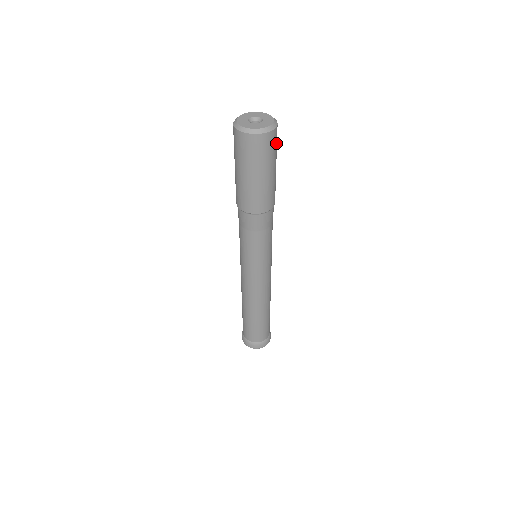
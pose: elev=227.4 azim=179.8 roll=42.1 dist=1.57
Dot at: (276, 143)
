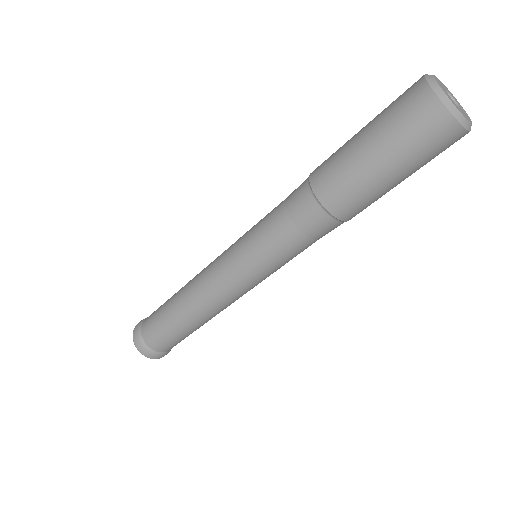
Dot at: (438, 150)
